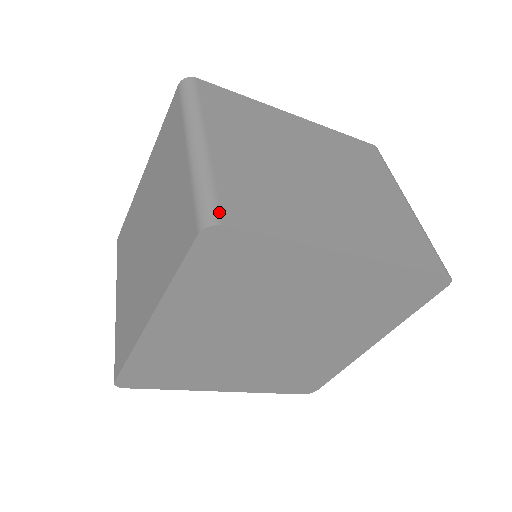
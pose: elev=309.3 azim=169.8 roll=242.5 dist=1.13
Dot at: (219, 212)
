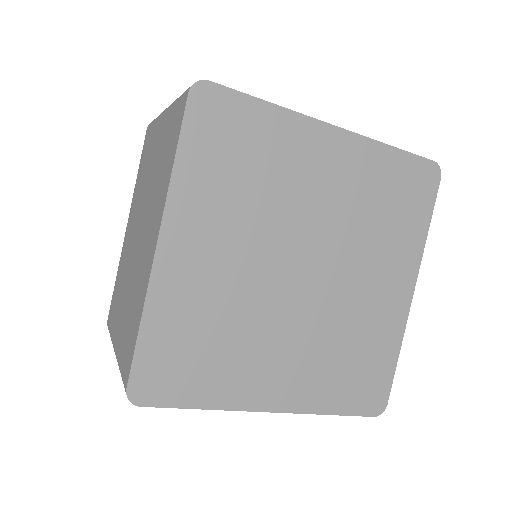
Dot at: occluded
